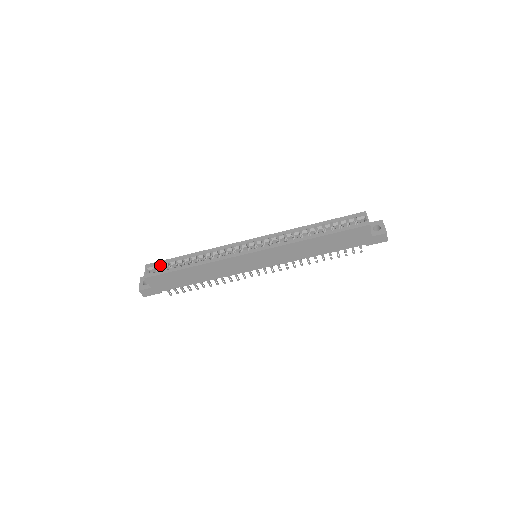
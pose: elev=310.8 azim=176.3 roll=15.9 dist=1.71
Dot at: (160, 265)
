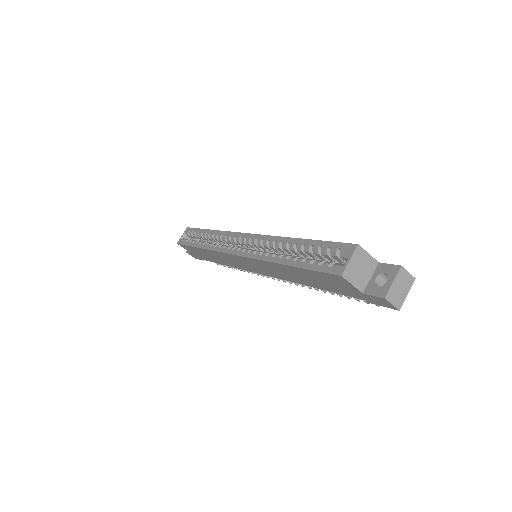
Dot at: (191, 233)
